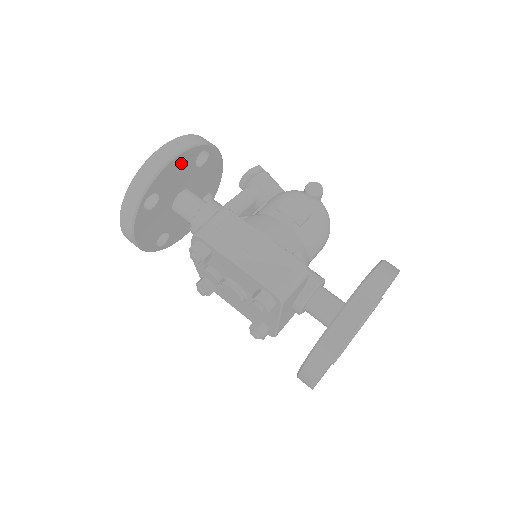
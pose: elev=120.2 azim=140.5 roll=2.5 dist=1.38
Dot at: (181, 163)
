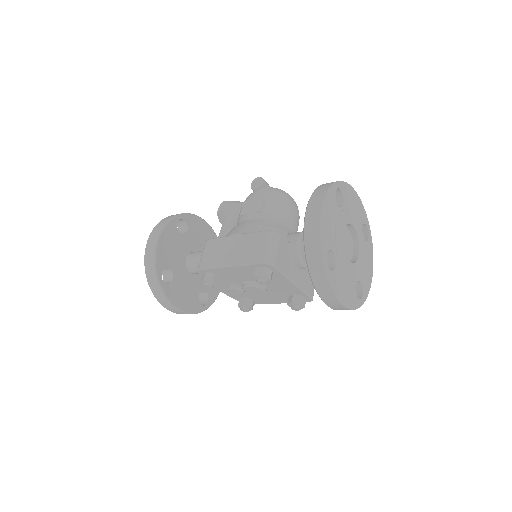
Dot at: (167, 239)
